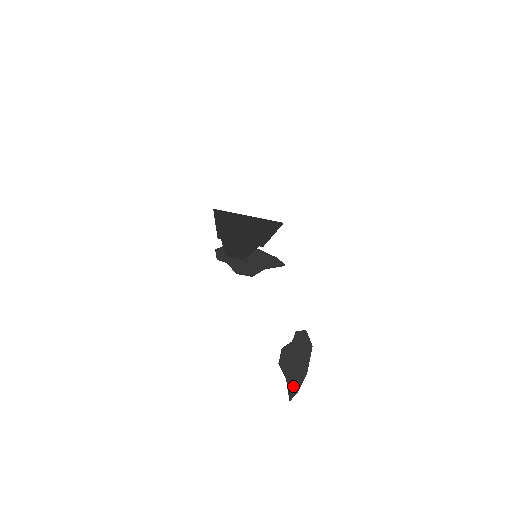
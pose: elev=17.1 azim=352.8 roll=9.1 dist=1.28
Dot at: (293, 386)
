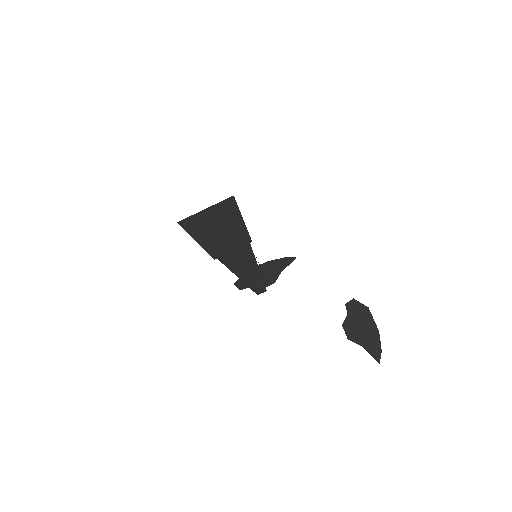
Dot at: (373, 349)
